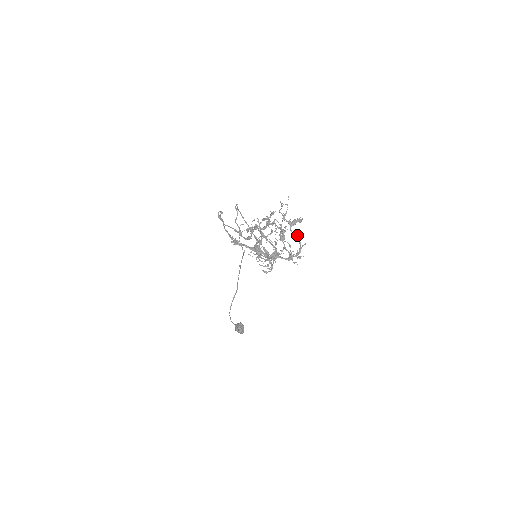
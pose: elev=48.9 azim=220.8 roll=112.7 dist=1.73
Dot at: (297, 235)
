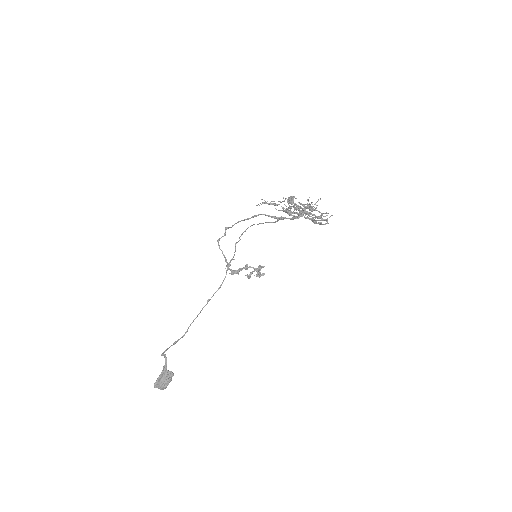
Dot at: occluded
